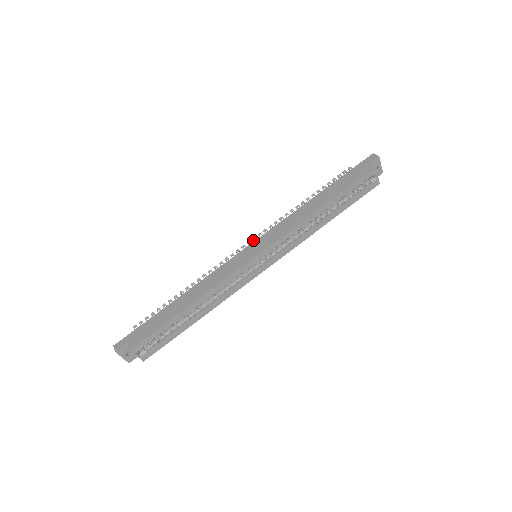
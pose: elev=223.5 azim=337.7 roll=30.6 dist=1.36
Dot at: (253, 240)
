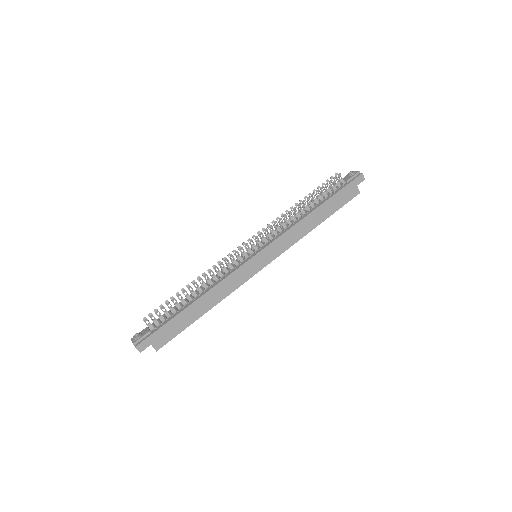
Dot at: (255, 239)
